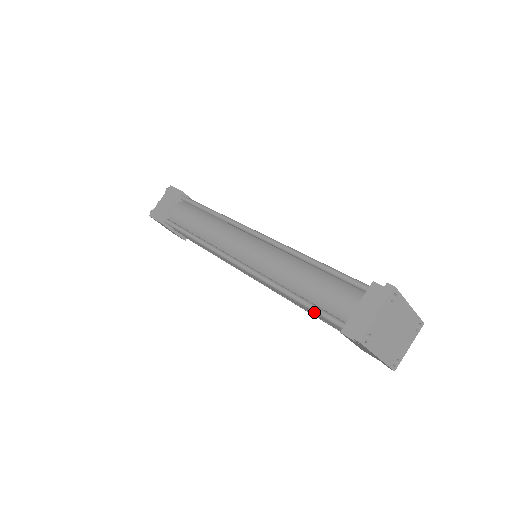
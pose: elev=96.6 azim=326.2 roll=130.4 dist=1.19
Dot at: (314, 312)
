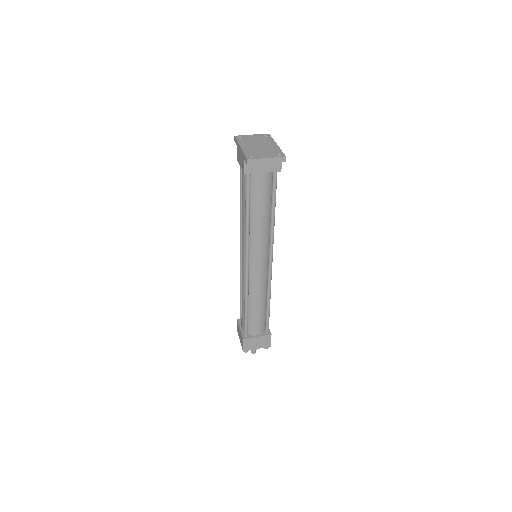
Dot at: (240, 184)
